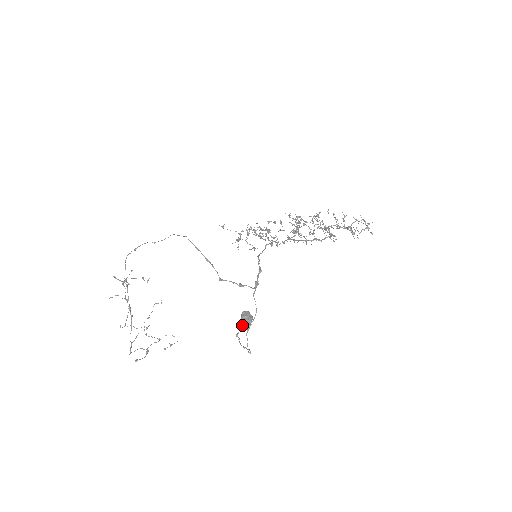
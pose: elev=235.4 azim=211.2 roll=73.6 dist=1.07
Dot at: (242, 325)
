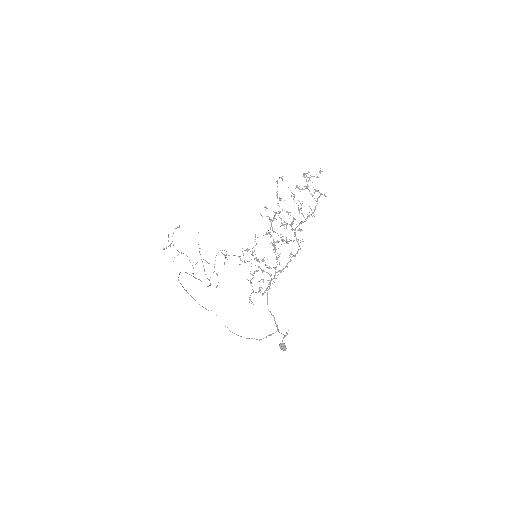
Dot at: occluded
